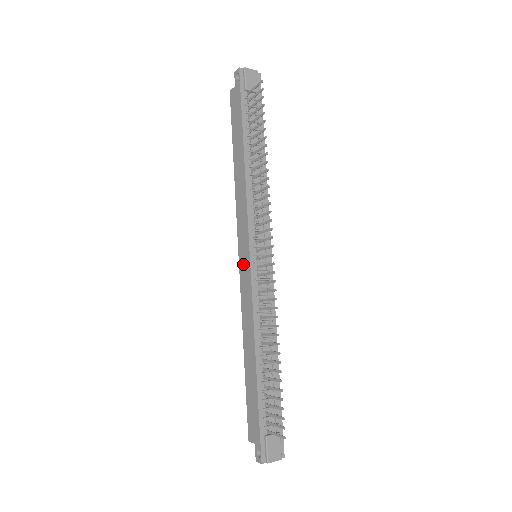
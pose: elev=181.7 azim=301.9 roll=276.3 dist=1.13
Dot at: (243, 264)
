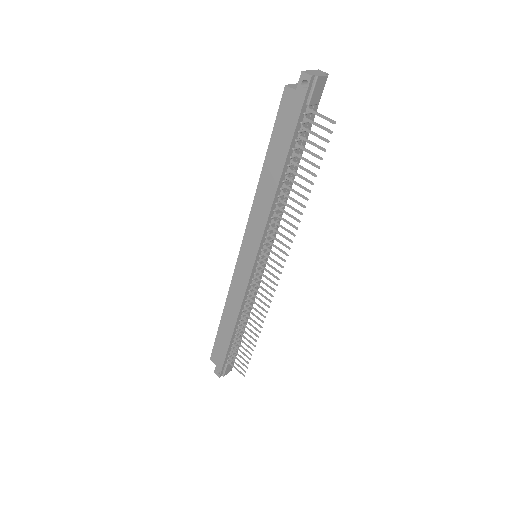
Dot at: (243, 263)
